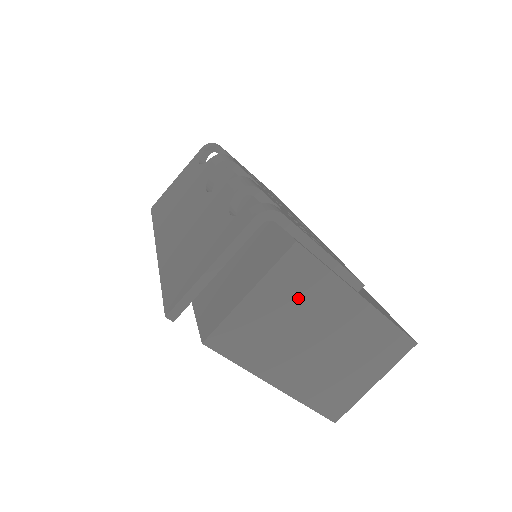
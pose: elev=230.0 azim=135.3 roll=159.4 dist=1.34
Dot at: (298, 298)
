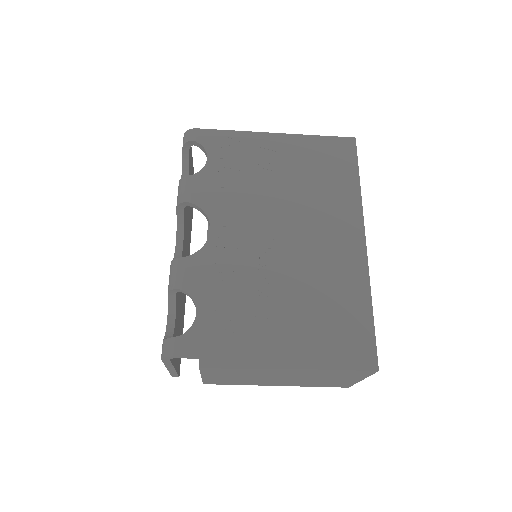
Dot at: (237, 373)
